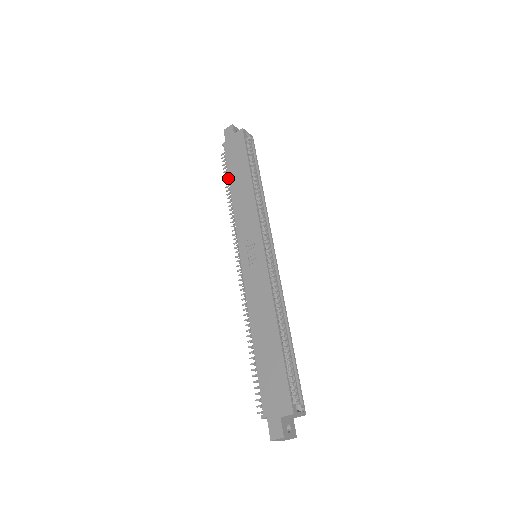
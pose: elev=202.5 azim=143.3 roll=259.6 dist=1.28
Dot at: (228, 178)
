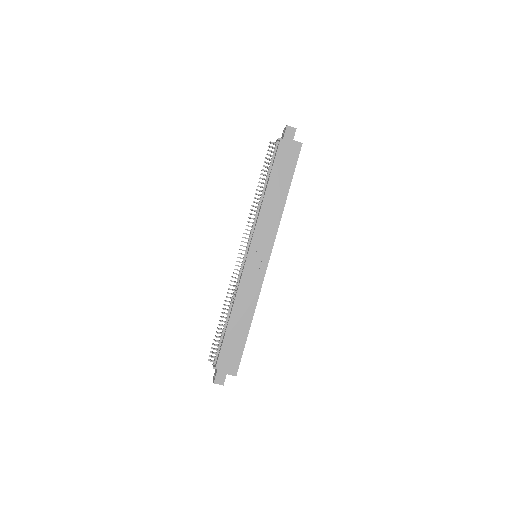
Dot at: (266, 171)
